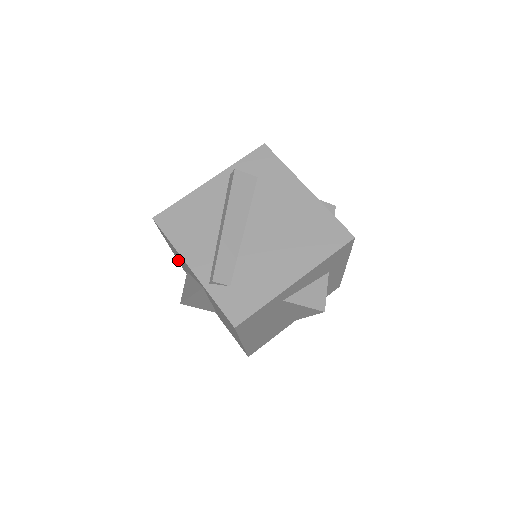
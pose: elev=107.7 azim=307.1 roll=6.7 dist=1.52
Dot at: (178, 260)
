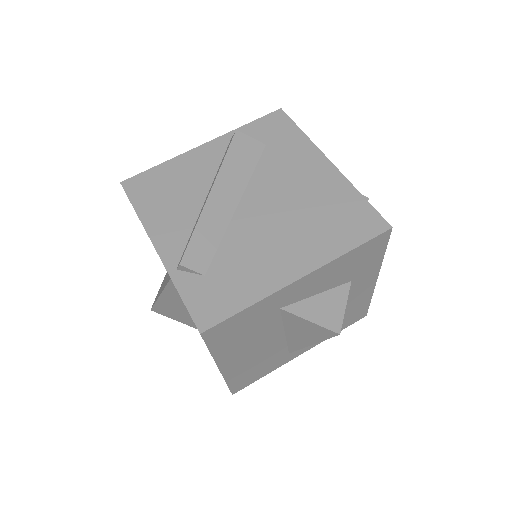
Dot at: occluded
